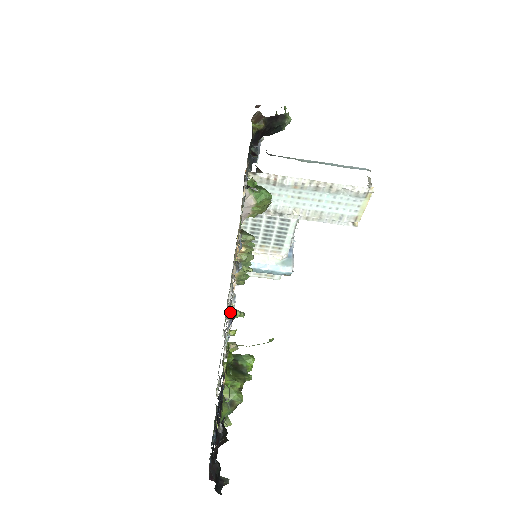
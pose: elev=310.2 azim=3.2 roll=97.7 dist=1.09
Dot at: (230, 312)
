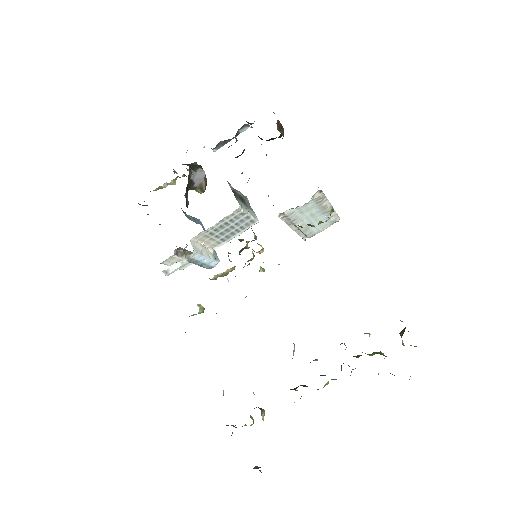
Dot at: occluded
